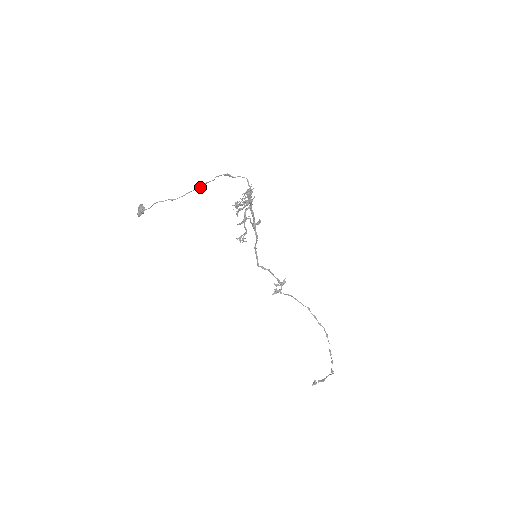
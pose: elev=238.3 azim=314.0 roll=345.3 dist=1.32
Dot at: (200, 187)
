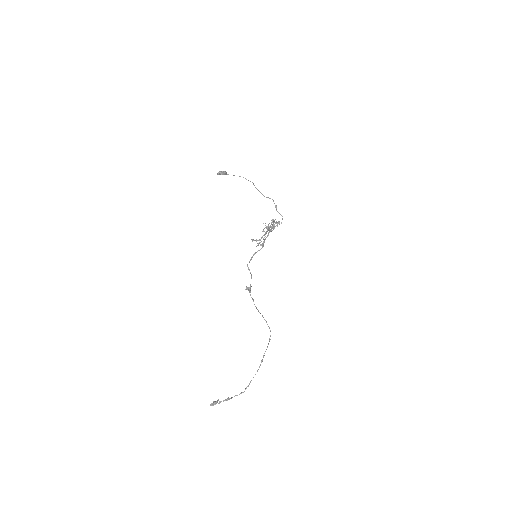
Dot at: occluded
